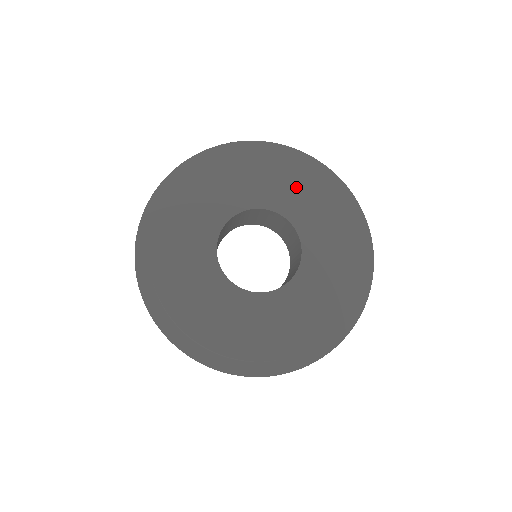
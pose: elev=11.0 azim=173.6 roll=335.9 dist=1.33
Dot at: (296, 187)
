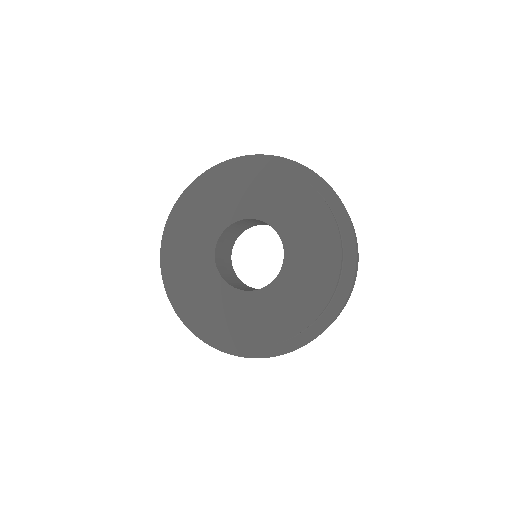
Dot at: (265, 191)
